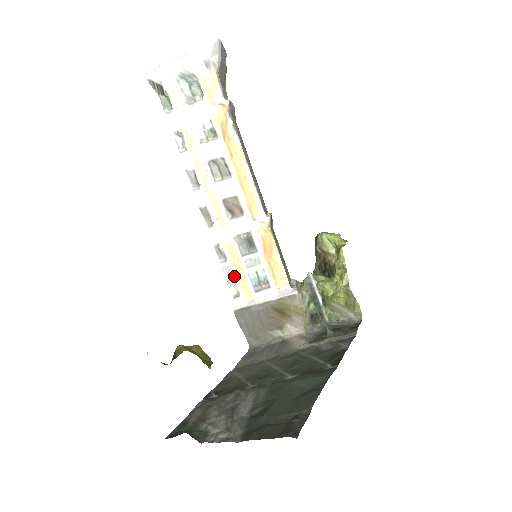
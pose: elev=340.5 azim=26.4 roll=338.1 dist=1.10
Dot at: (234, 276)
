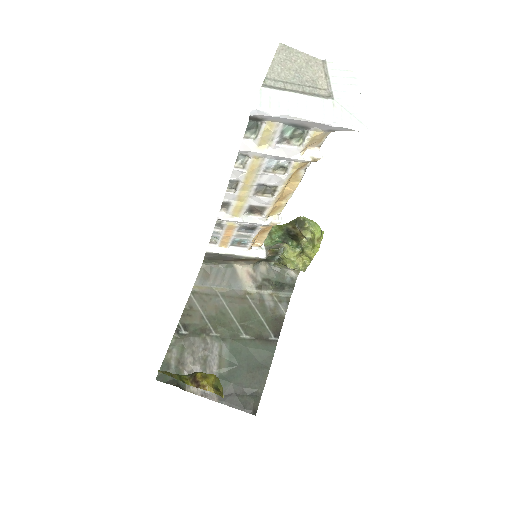
Dot at: (220, 236)
